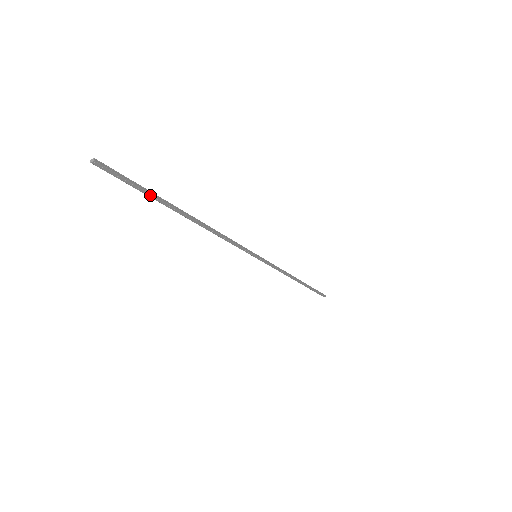
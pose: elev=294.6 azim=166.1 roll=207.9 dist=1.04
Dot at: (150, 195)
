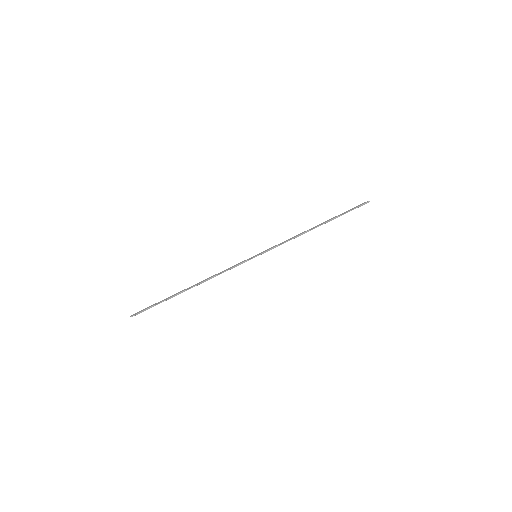
Dot at: occluded
